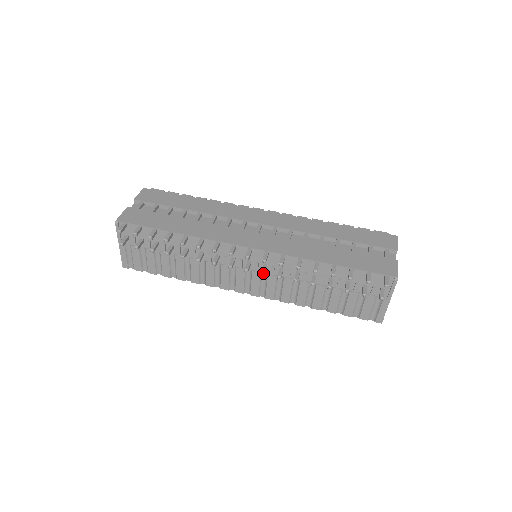
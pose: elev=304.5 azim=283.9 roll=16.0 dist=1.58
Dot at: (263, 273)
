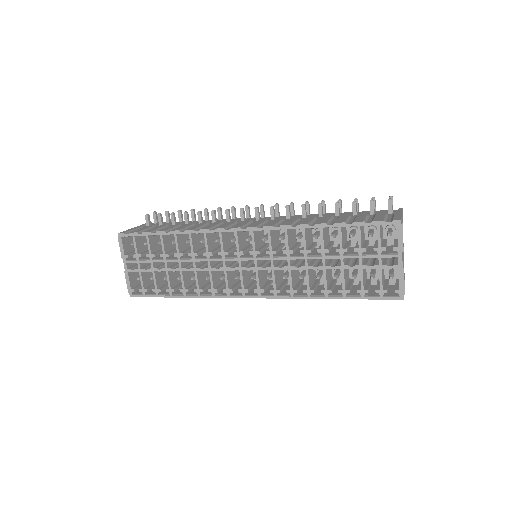
Dot at: (273, 206)
